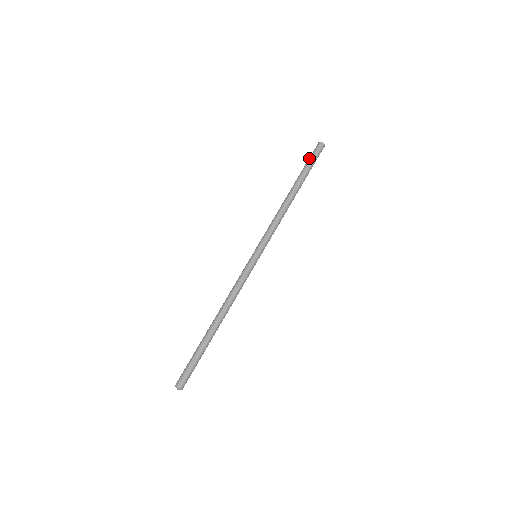
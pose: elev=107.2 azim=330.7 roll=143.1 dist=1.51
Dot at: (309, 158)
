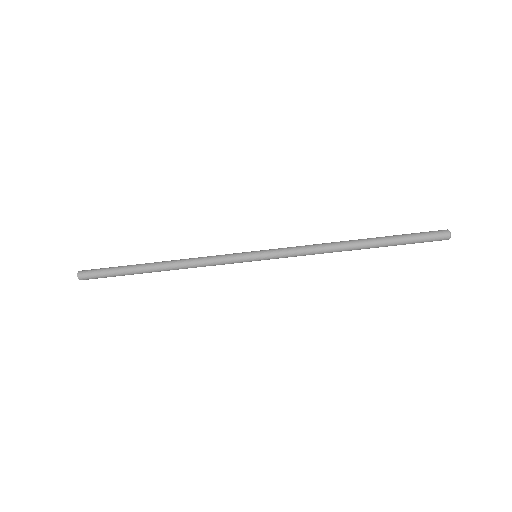
Dot at: (417, 233)
